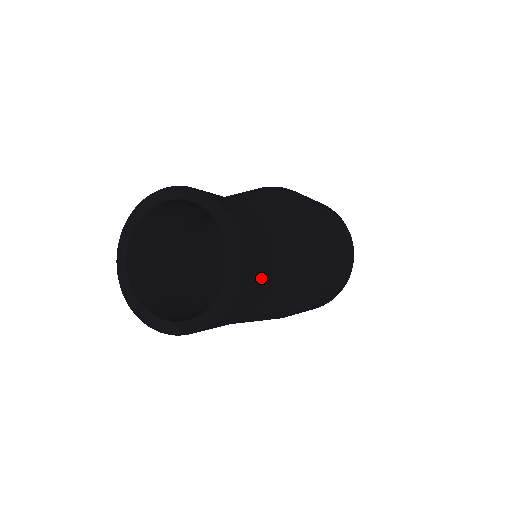
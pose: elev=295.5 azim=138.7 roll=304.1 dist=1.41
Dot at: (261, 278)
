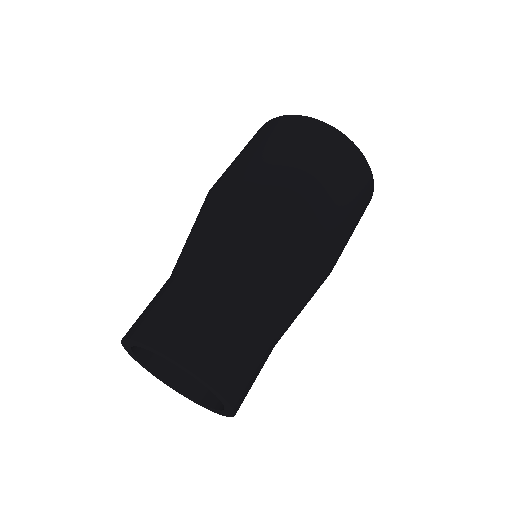
Dot at: (250, 356)
